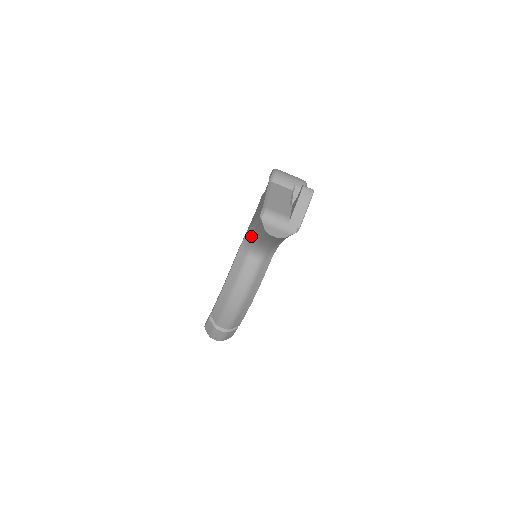
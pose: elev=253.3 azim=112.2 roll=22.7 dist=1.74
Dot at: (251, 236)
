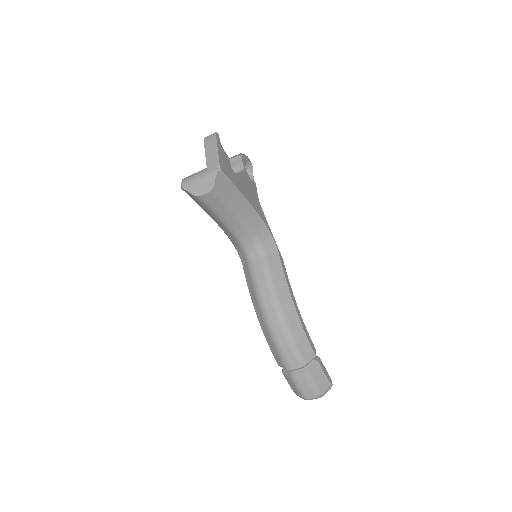
Dot at: (231, 237)
